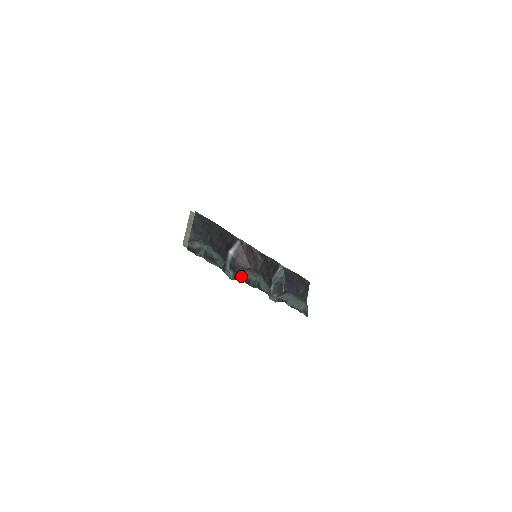
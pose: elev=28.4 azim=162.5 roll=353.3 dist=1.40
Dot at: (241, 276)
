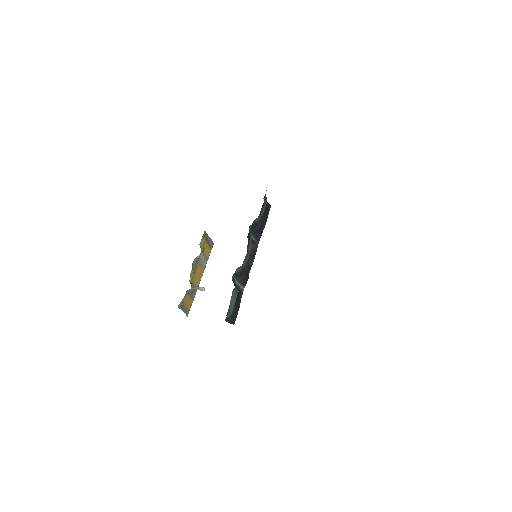
Dot at: occluded
